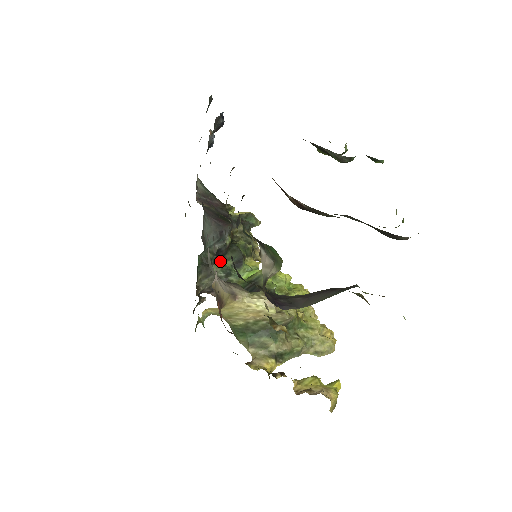
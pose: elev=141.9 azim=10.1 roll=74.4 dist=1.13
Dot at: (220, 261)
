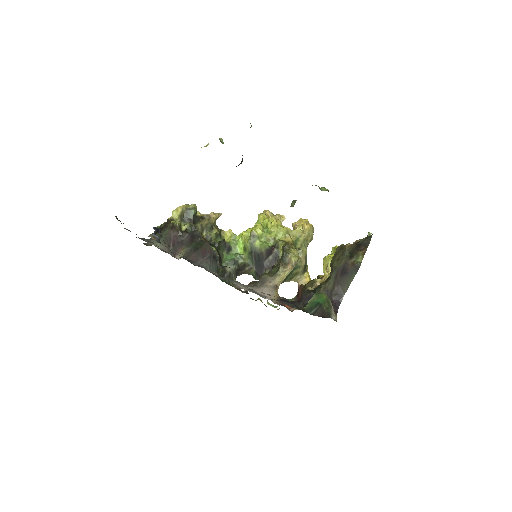
Dot at: (222, 261)
